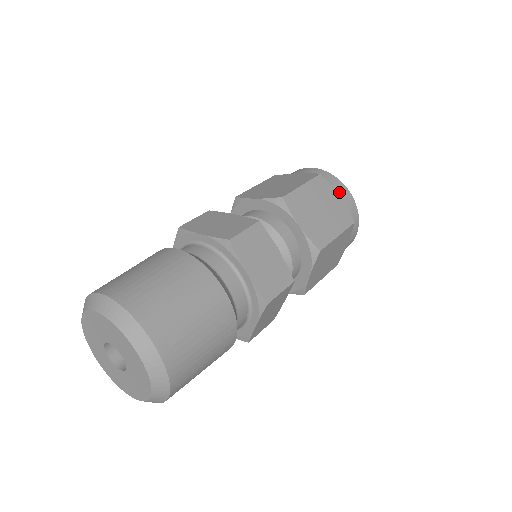
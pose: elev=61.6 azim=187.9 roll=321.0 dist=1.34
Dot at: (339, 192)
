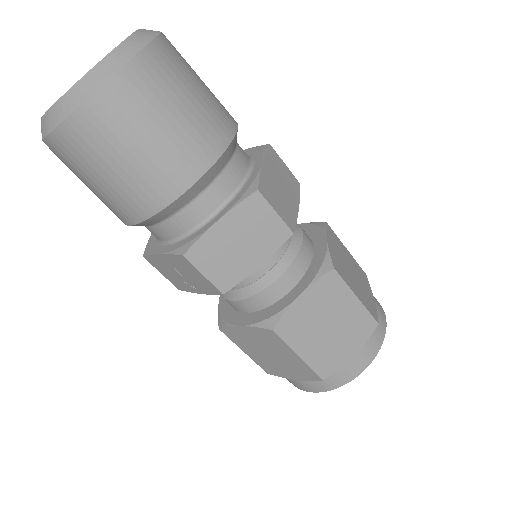
Dot at: (376, 300)
